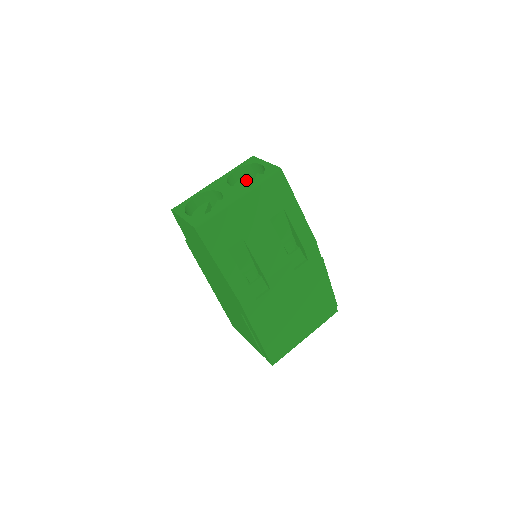
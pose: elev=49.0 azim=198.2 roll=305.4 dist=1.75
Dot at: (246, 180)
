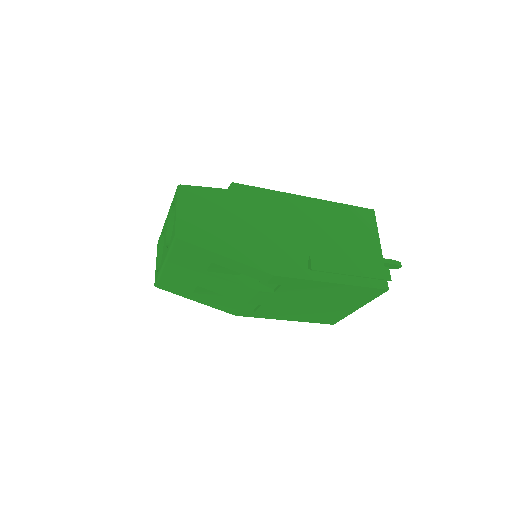
Dot at: occluded
